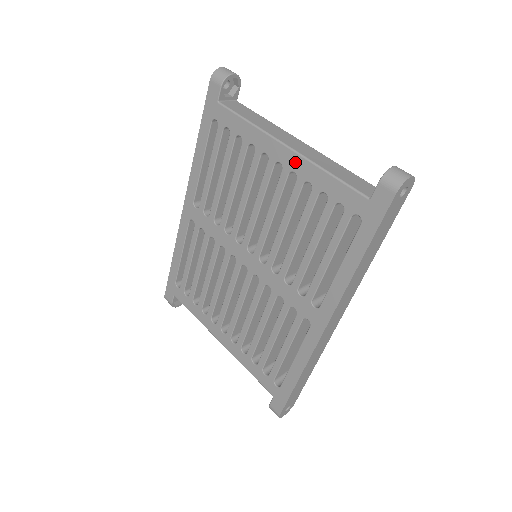
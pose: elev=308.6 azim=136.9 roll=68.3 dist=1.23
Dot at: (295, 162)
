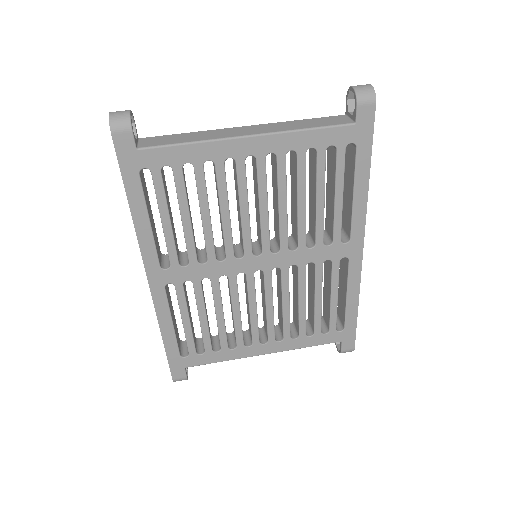
Dot at: (268, 143)
